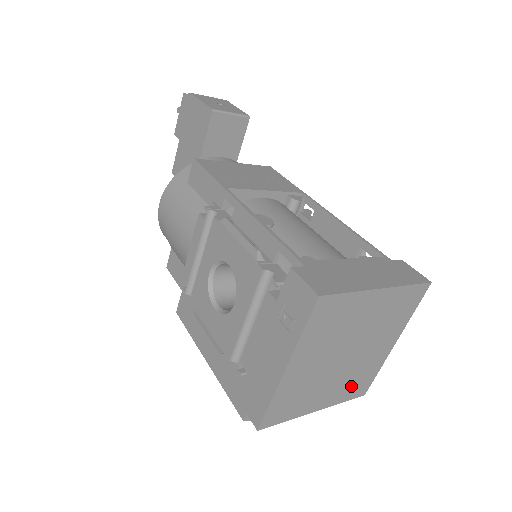
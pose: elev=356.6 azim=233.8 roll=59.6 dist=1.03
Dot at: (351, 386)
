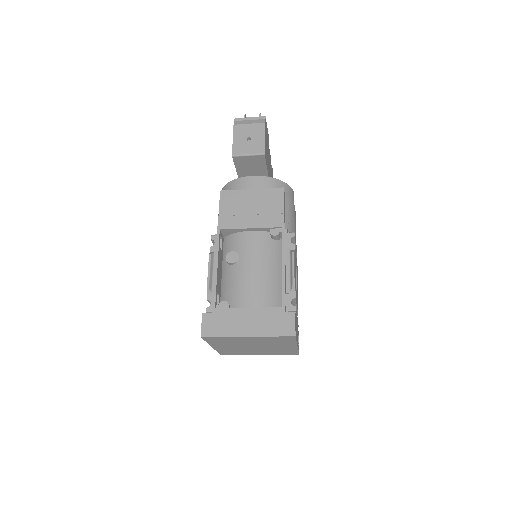
Dot at: (278, 352)
